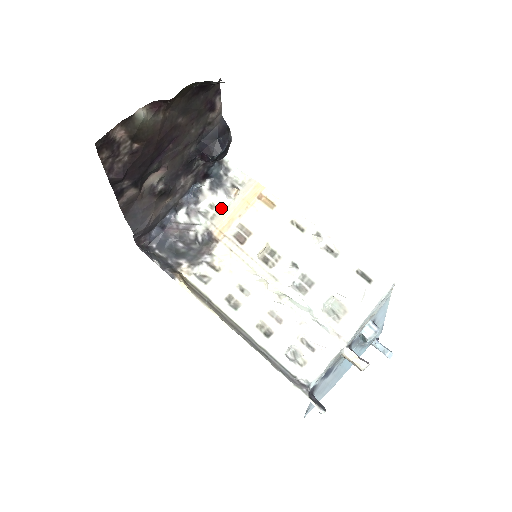
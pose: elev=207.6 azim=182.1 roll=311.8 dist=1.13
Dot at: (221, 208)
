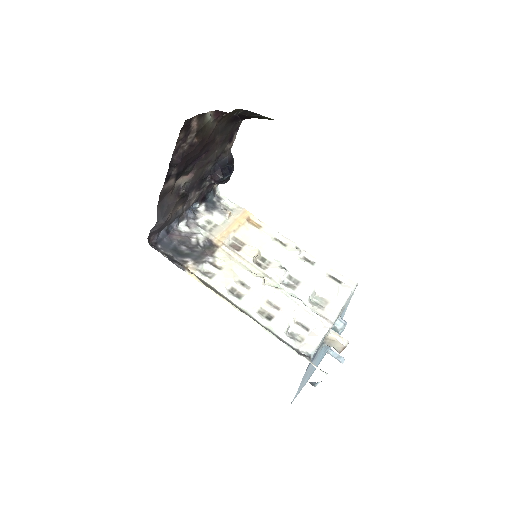
Dot at: (217, 224)
